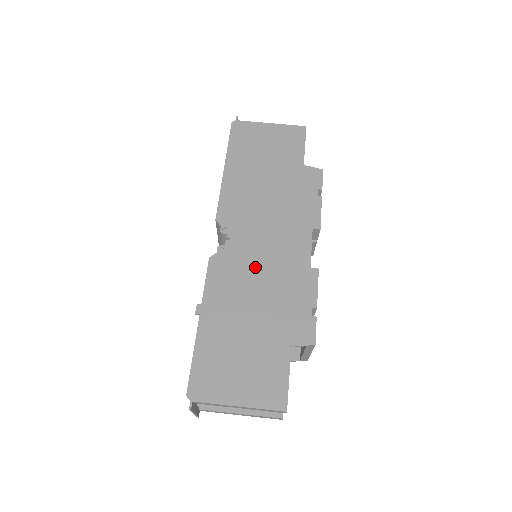
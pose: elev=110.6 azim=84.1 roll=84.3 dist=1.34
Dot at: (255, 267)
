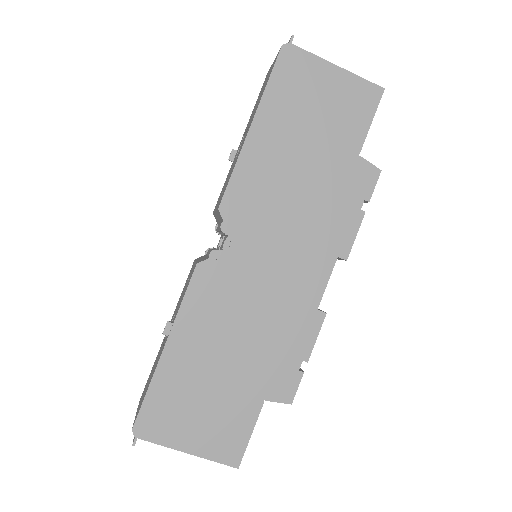
Dot at: (251, 292)
